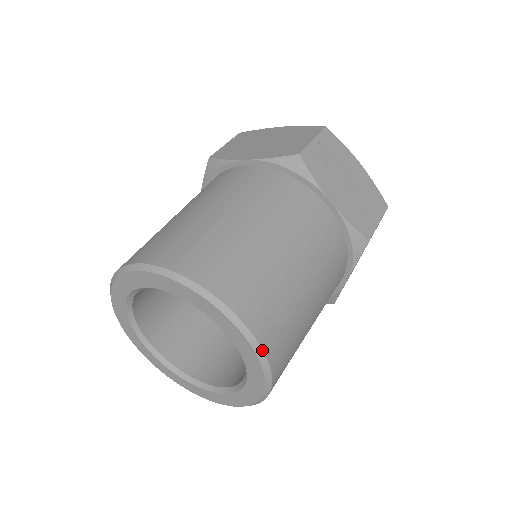
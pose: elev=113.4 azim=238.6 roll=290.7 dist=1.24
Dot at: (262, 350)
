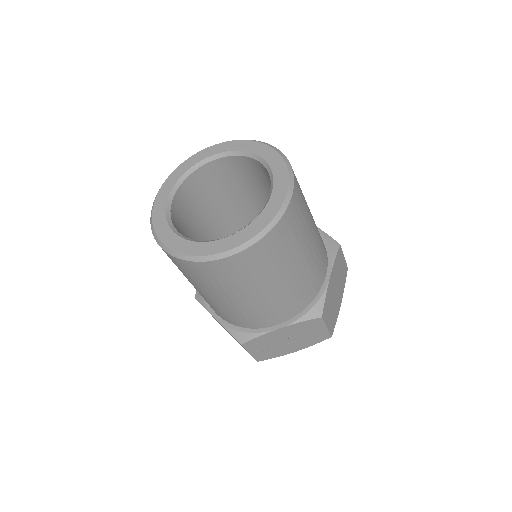
Dot at: (287, 159)
